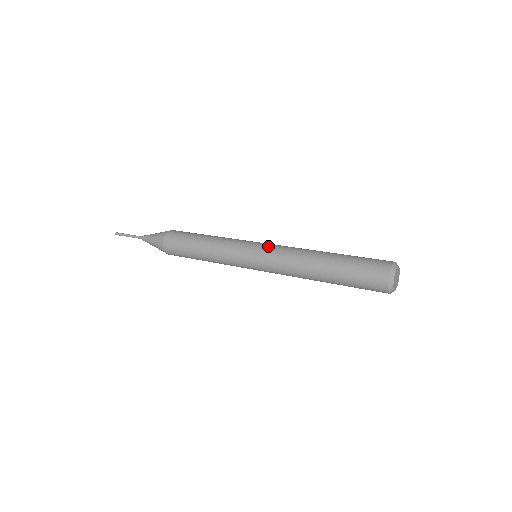
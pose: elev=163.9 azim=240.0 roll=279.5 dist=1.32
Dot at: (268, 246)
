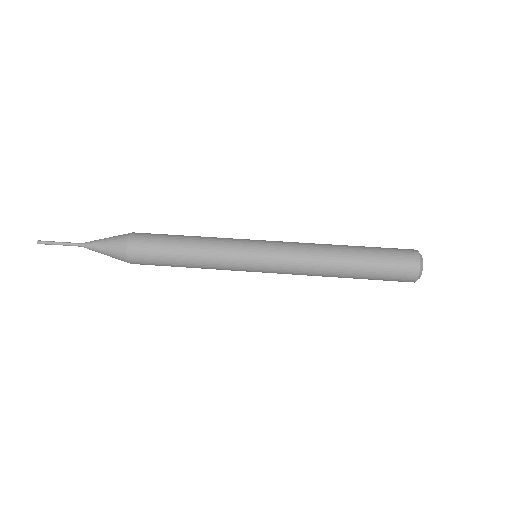
Dot at: (275, 251)
